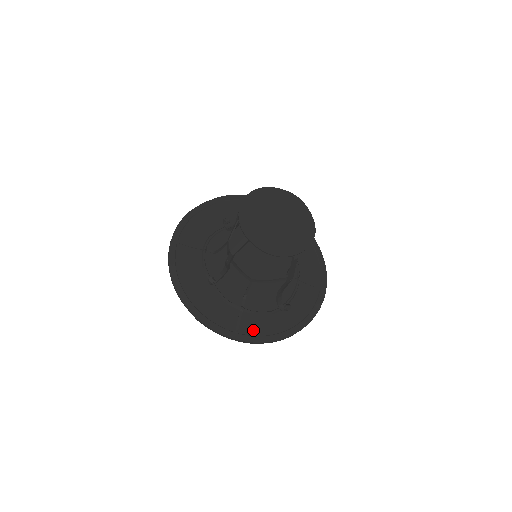
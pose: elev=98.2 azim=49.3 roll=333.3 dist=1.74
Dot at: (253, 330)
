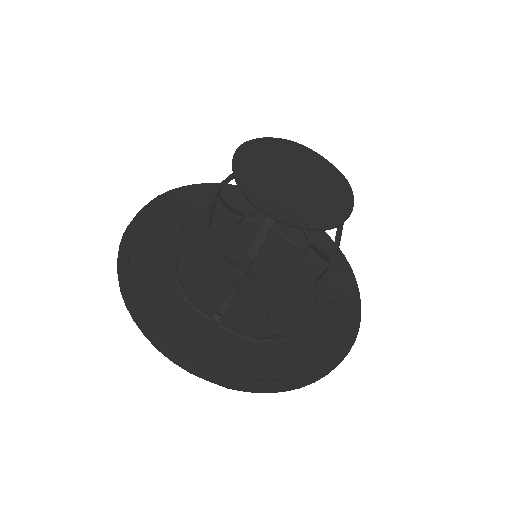
Dot at: (308, 361)
